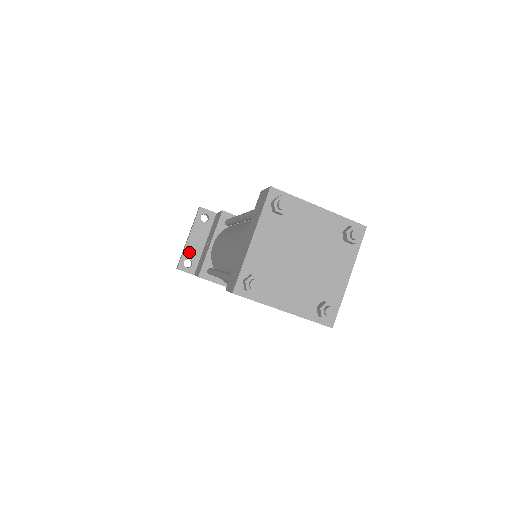
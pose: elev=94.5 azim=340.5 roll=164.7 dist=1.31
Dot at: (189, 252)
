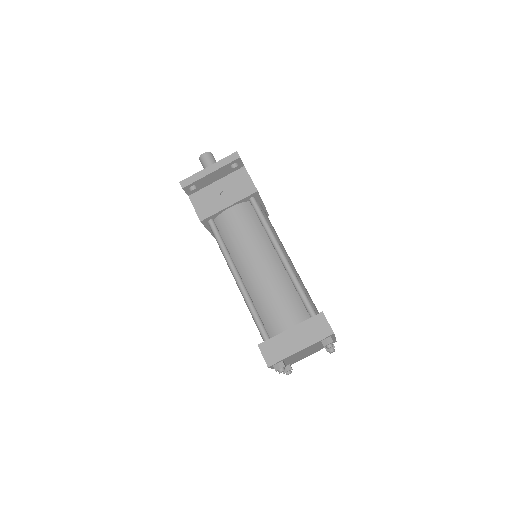
Dot at: (201, 181)
